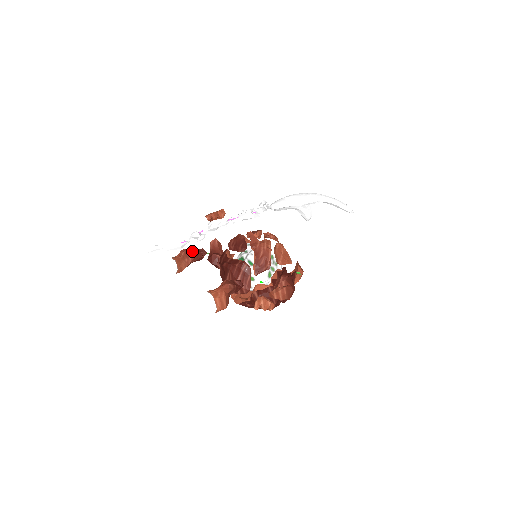
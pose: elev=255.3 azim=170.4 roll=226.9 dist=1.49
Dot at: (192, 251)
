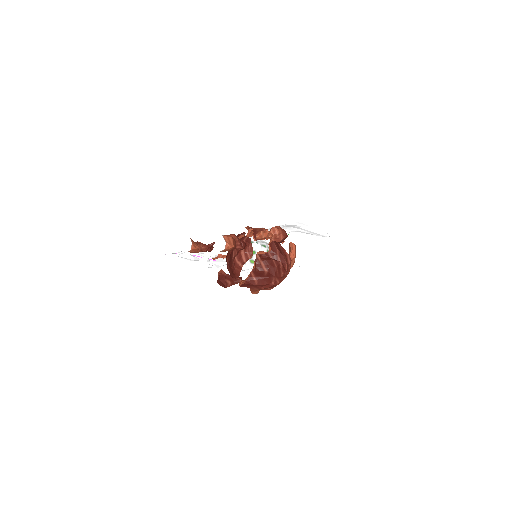
Dot at: occluded
